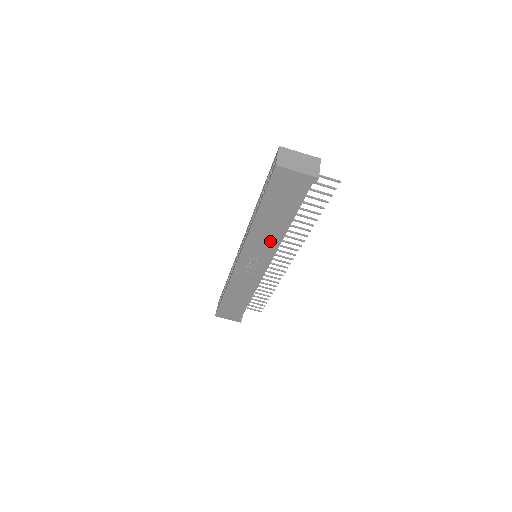
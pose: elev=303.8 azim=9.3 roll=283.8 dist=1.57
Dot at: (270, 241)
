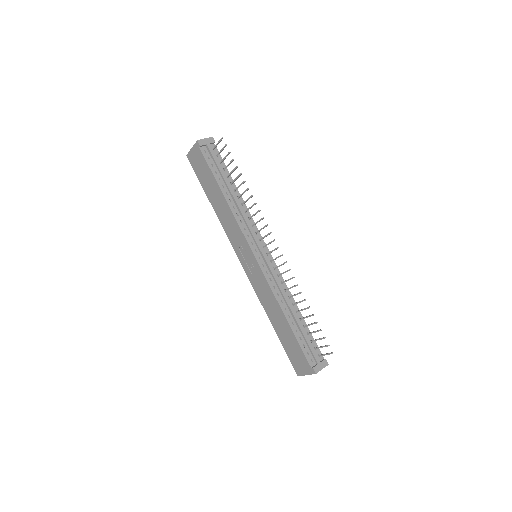
Dot at: (231, 221)
